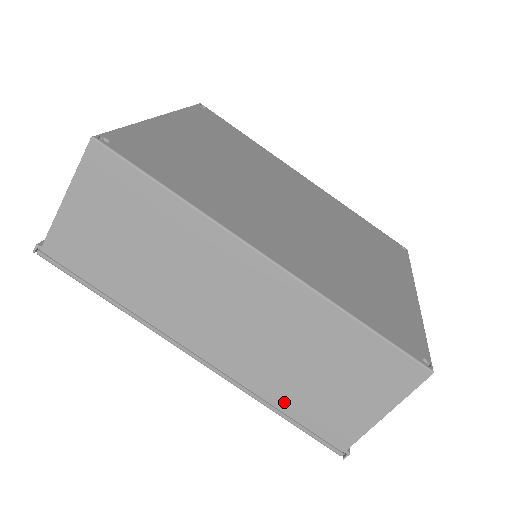
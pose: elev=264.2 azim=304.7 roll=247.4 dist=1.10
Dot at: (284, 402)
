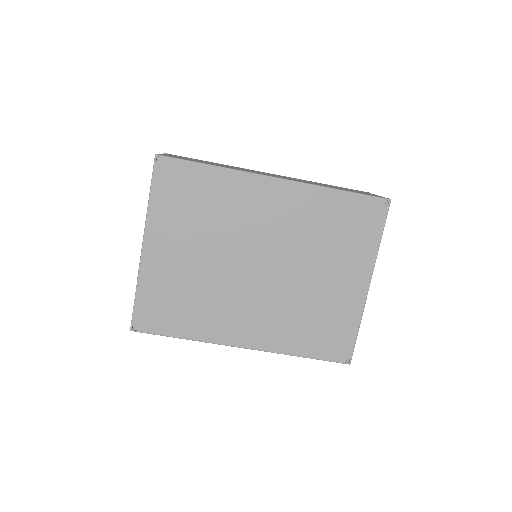
Dot at: occluded
